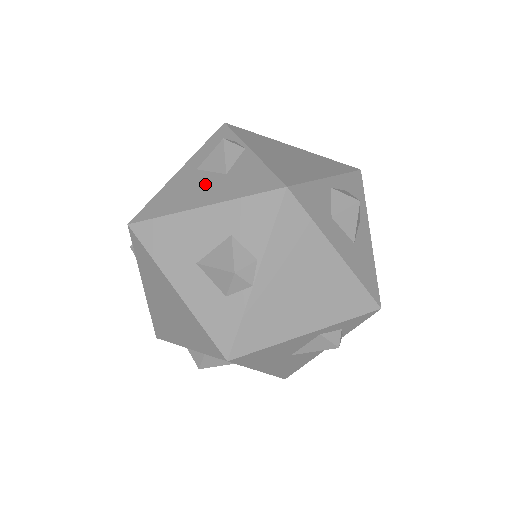
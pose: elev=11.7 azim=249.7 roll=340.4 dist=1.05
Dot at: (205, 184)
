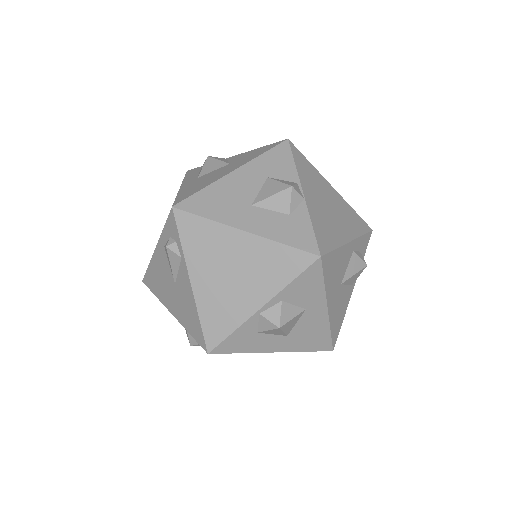
Dot at: (218, 172)
